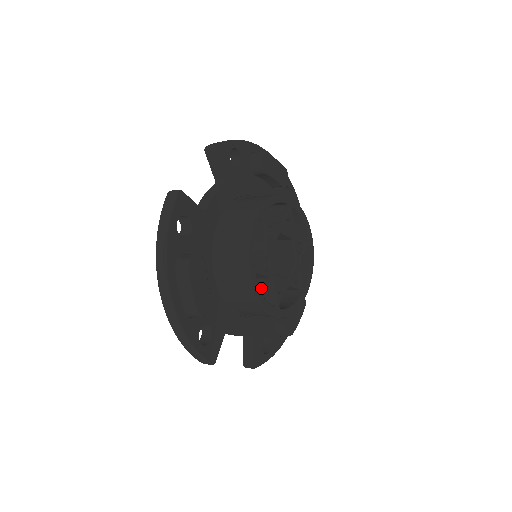
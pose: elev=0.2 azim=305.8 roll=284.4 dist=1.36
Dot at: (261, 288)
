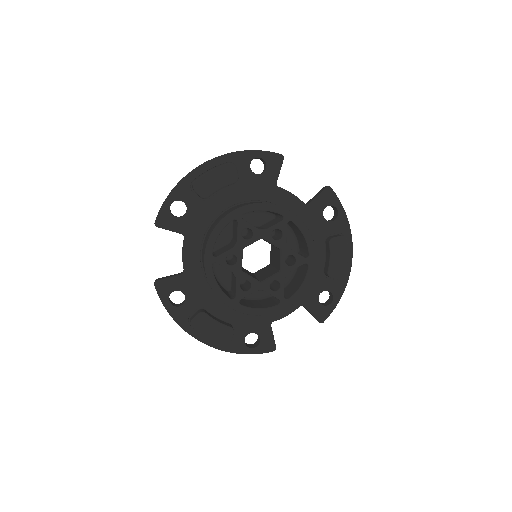
Dot at: occluded
